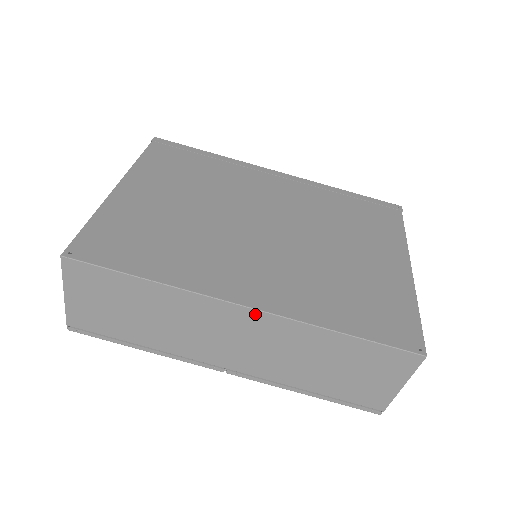
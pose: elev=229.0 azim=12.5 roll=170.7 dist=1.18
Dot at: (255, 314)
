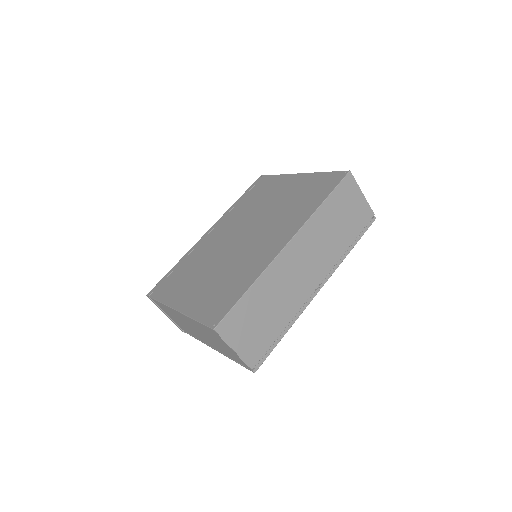
Dot at: (294, 241)
